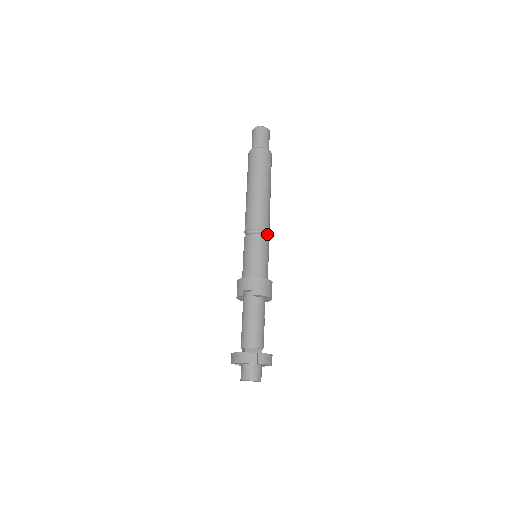
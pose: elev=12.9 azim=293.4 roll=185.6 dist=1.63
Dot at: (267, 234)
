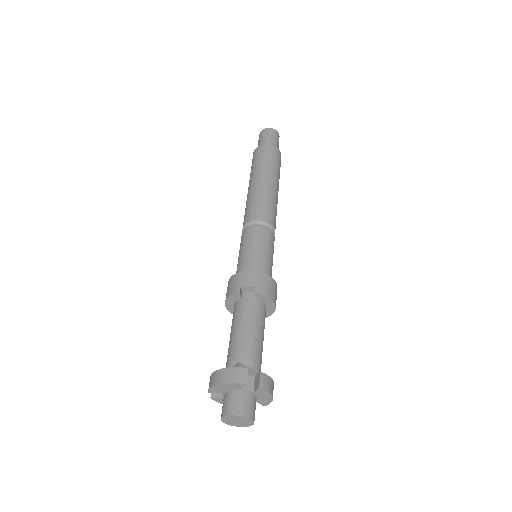
Dot at: occluded
